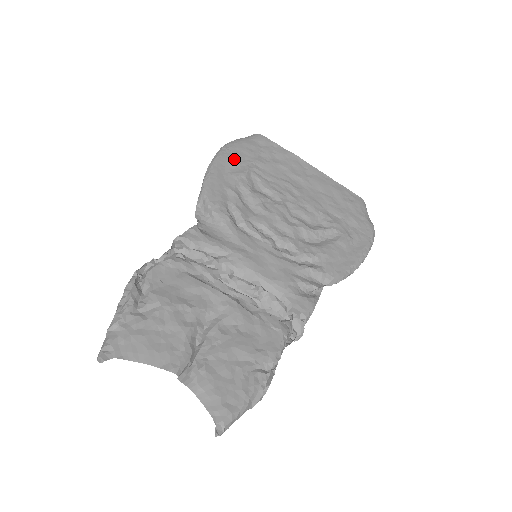
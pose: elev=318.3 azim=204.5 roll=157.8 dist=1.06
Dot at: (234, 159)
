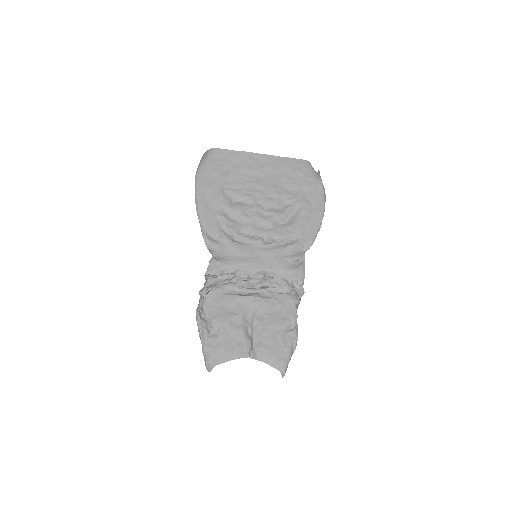
Dot at: (208, 186)
